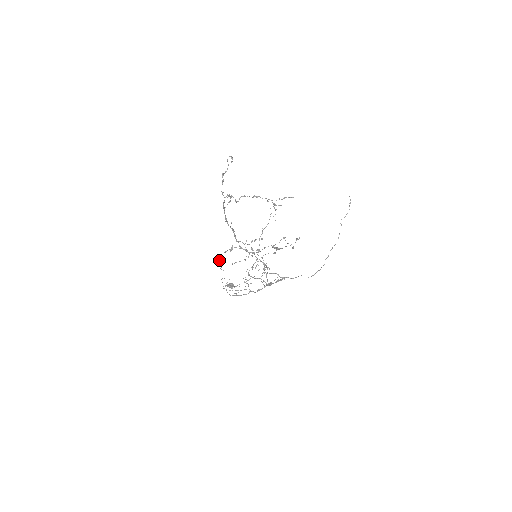
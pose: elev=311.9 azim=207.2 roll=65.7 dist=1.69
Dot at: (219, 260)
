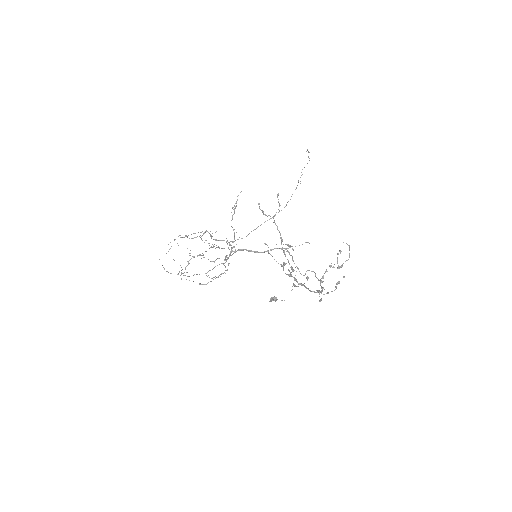
Dot at: (179, 272)
